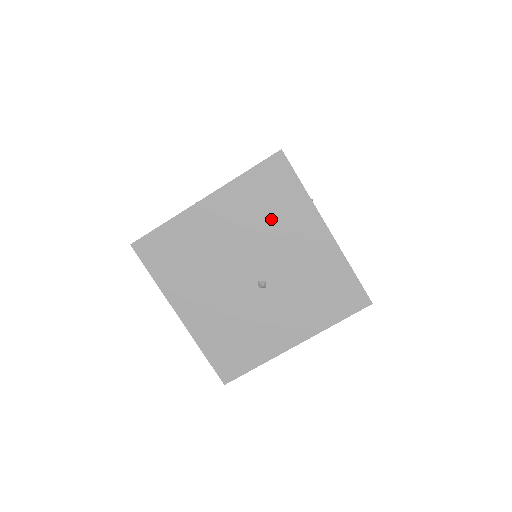
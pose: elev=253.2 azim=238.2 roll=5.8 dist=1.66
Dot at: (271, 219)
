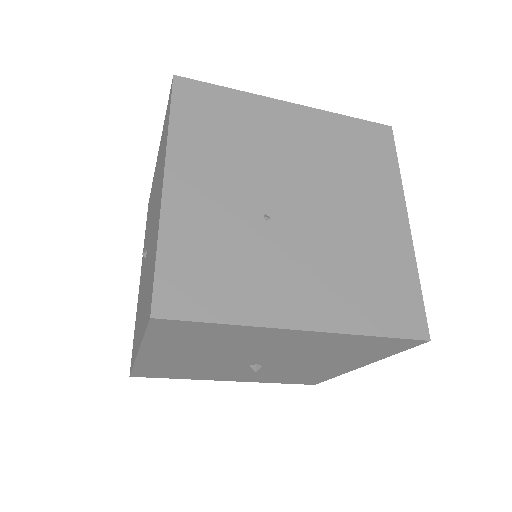
Dot at: (334, 354)
